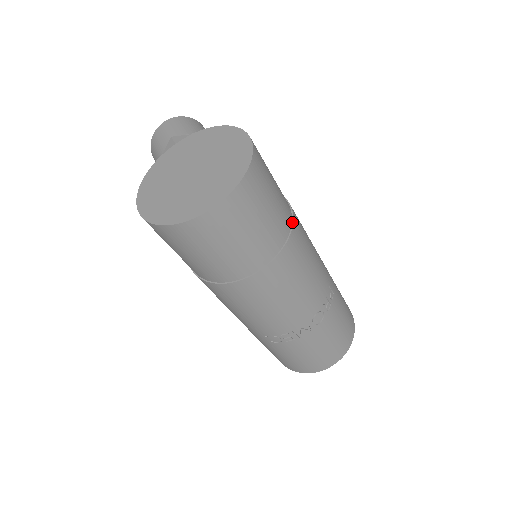
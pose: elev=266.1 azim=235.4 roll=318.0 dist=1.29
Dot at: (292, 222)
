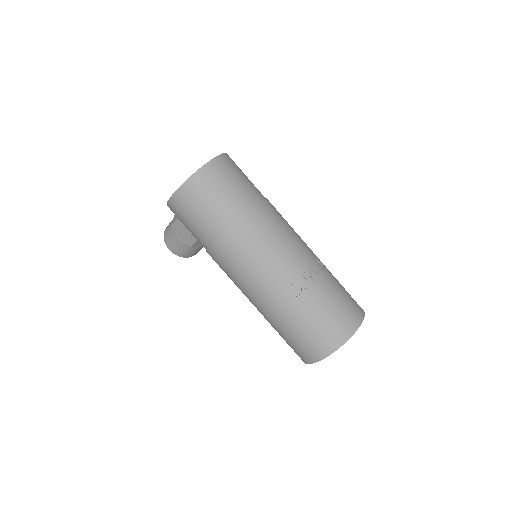
Dot at: occluded
